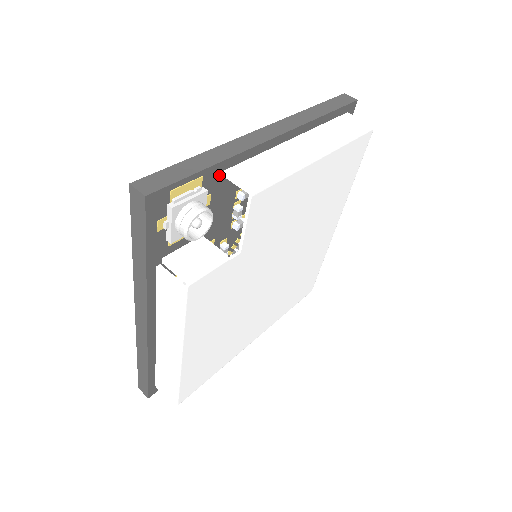
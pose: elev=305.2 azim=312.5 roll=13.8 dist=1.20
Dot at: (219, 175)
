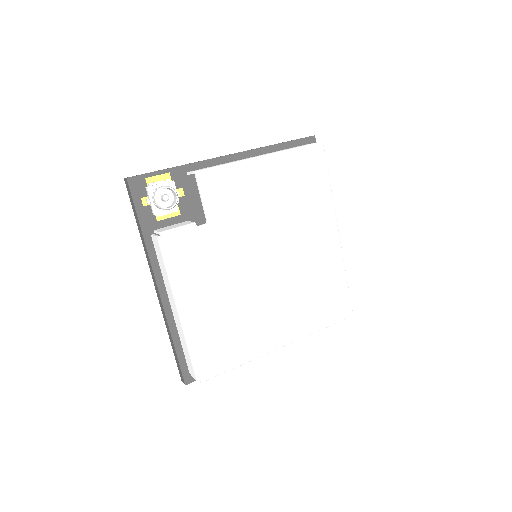
Dot at: (185, 175)
